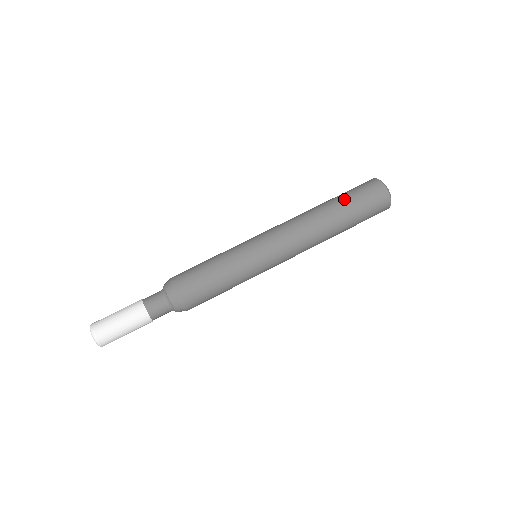
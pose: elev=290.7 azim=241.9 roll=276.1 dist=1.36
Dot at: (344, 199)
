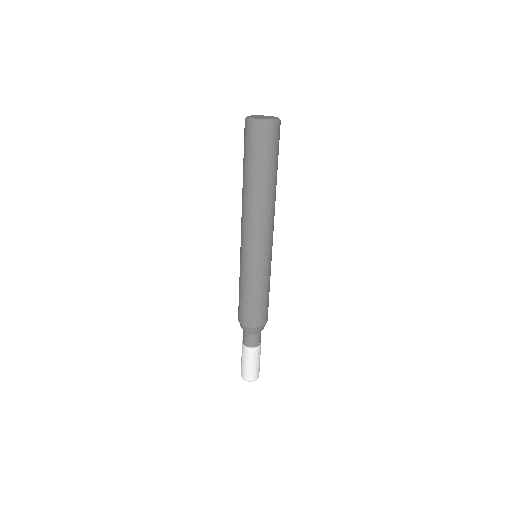
Dot at: (267, 169)
